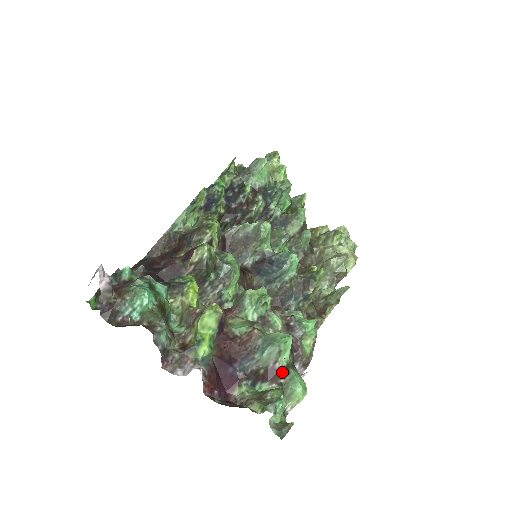
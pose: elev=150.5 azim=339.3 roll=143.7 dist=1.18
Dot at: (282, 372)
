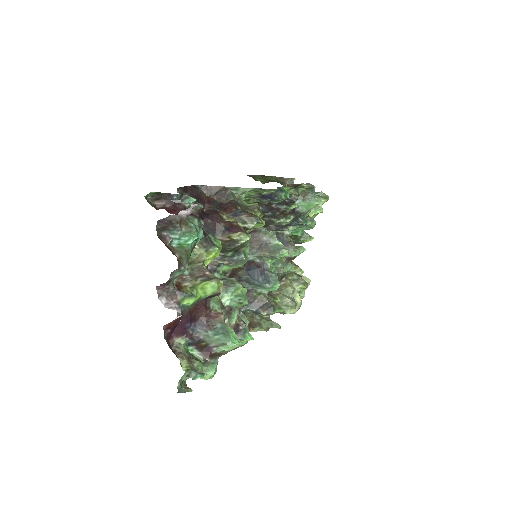
Dot at: (213, 355)
